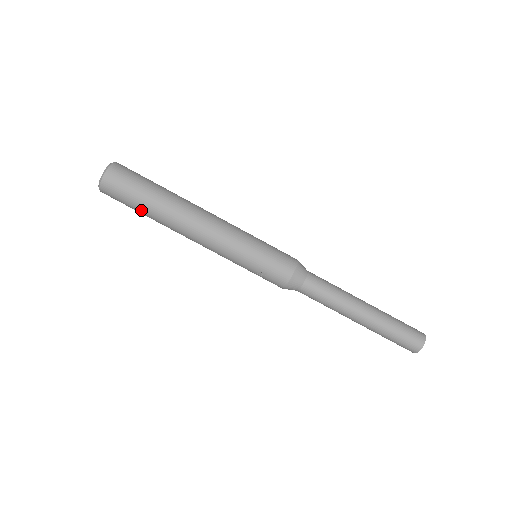
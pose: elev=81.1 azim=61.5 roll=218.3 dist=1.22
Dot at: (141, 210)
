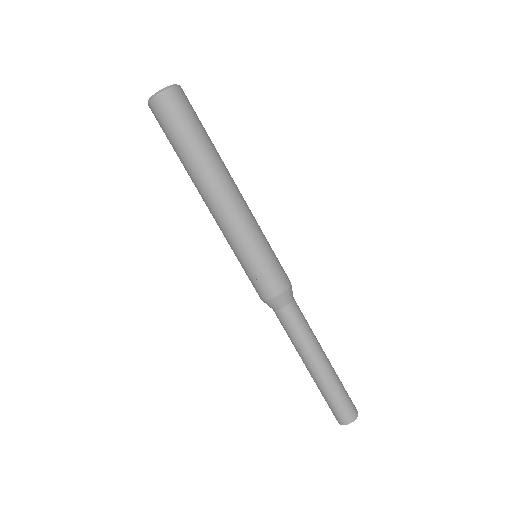
Dot at: (177, 148)
